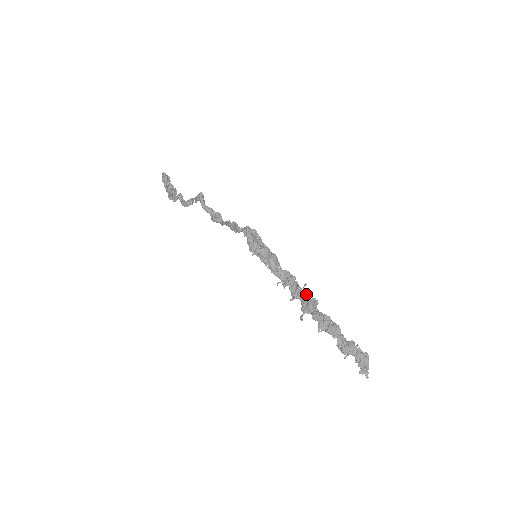
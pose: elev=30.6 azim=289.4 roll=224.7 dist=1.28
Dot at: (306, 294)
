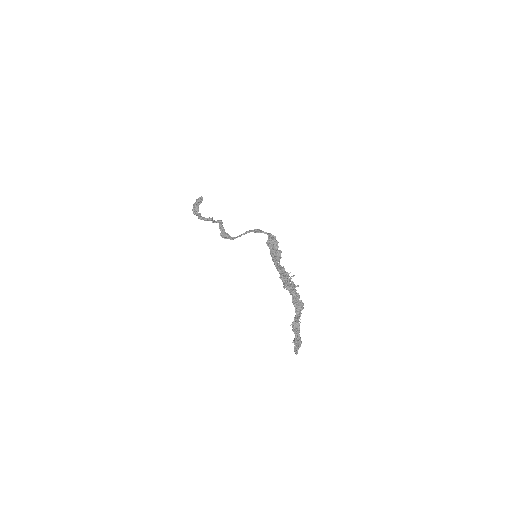
Dot at: (291, 281)
